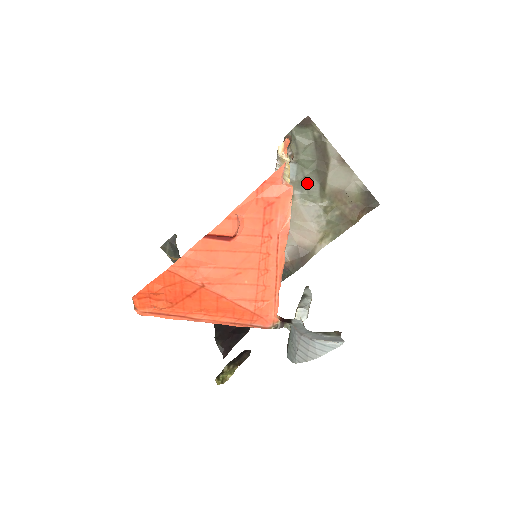
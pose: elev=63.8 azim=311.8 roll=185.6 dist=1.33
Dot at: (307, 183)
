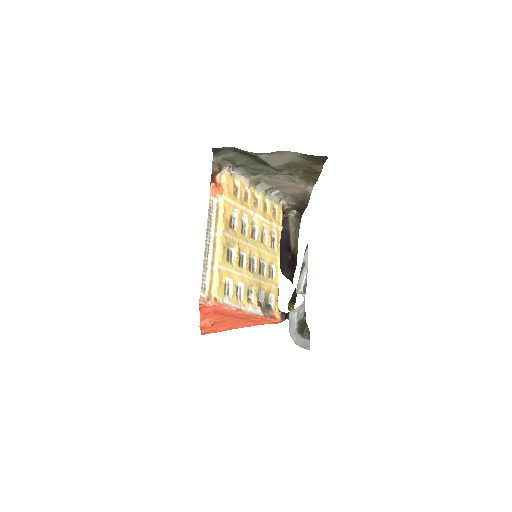
Dot at: (260, 169)
